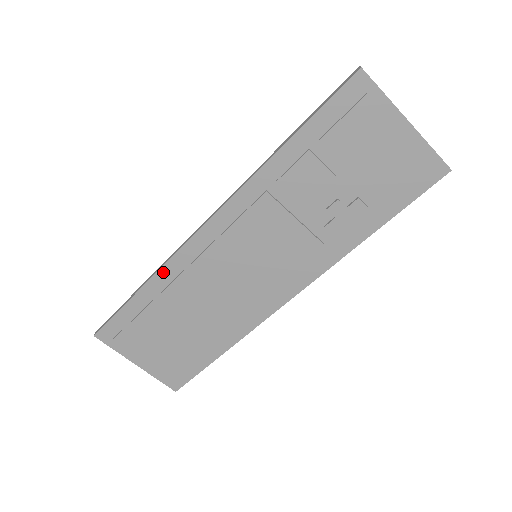
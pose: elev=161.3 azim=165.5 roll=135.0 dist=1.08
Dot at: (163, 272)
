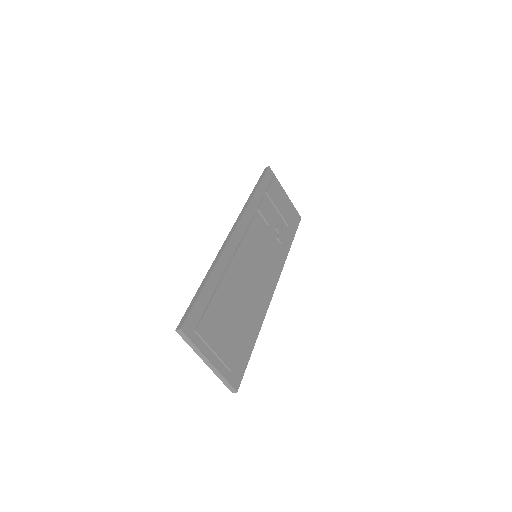
Dot at: (220, 262)
